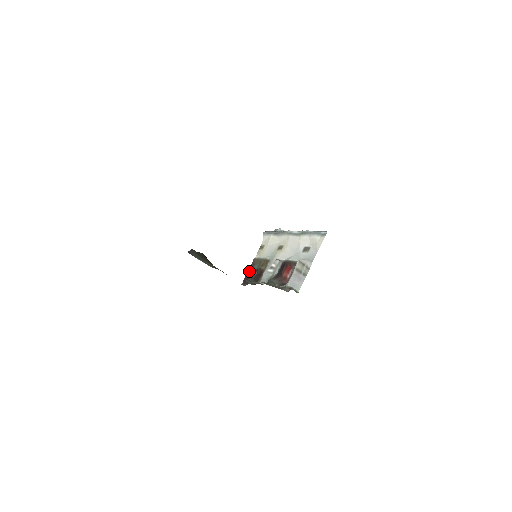
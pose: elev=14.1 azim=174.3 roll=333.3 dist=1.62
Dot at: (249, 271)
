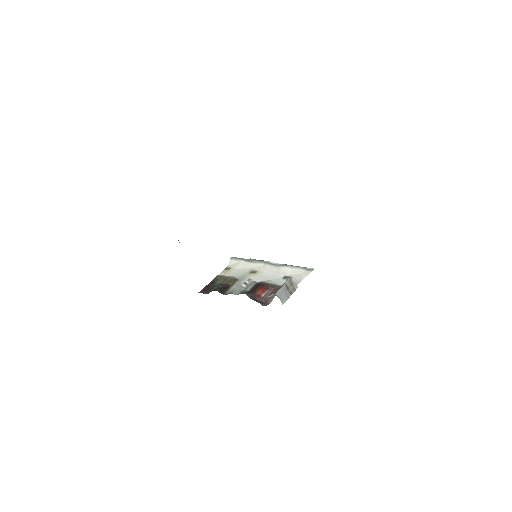
Dot at: (210, 283)
